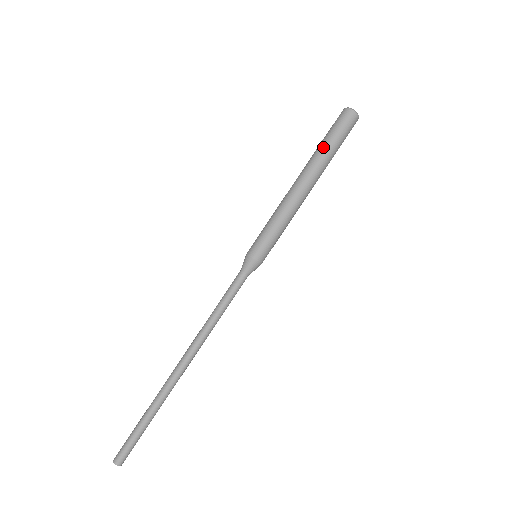
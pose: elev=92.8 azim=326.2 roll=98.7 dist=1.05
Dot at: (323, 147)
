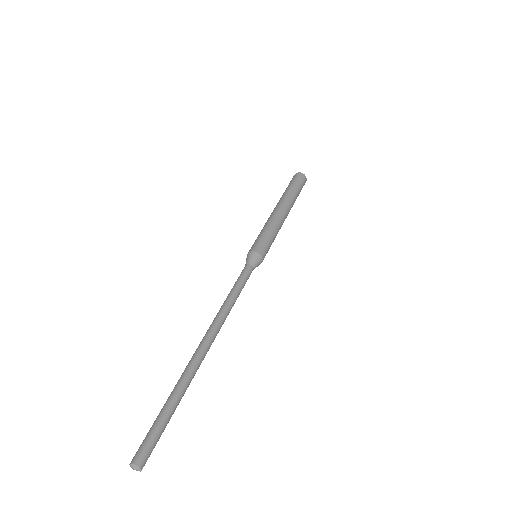
Dot at: (286, 190)
